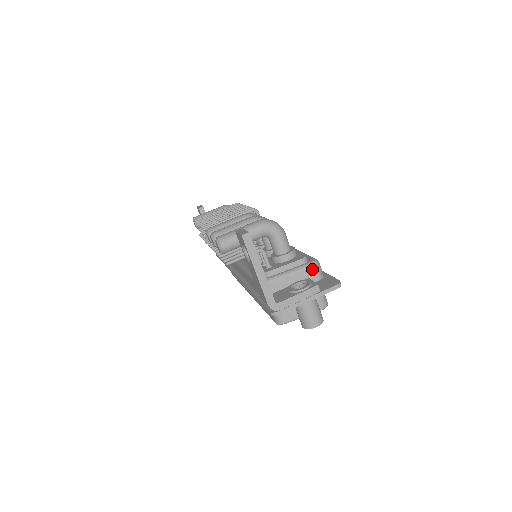
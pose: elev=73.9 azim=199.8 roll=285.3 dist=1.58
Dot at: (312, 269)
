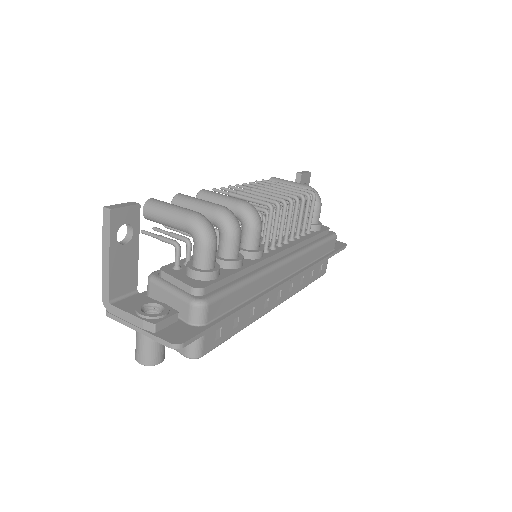
Dot at: (189, 306)
